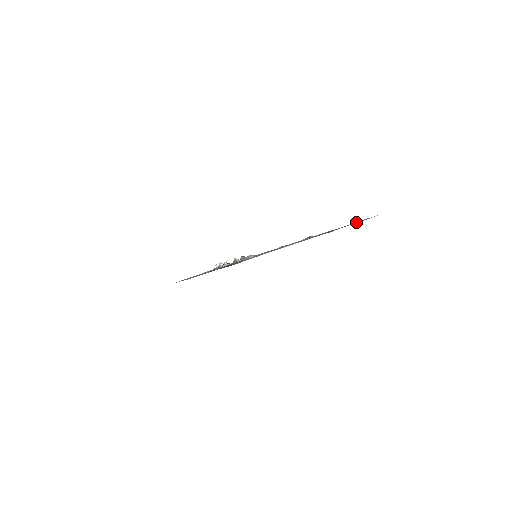
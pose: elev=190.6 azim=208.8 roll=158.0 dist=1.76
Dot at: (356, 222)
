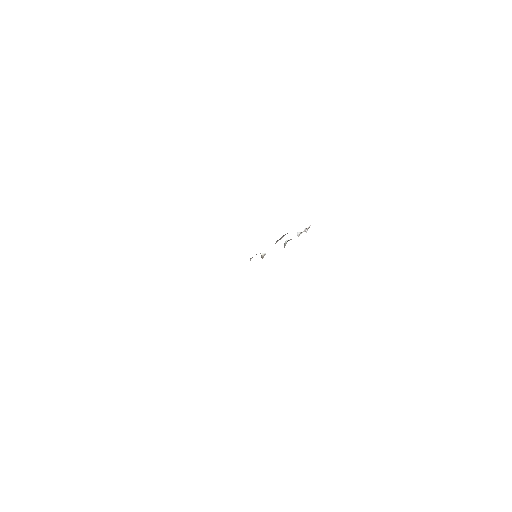
Dot at: occluded
